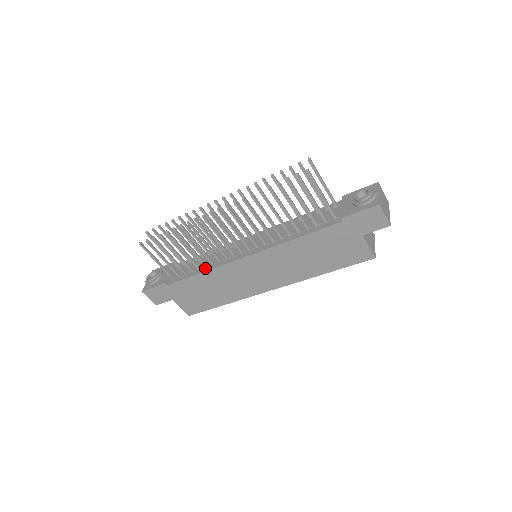
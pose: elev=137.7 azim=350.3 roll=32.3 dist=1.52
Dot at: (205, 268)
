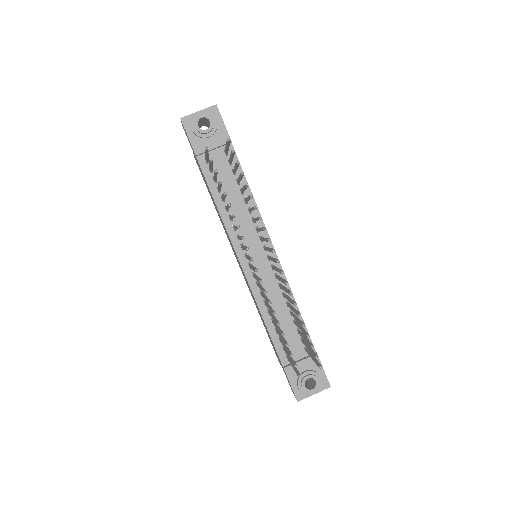
Dot at: (224, 209)
